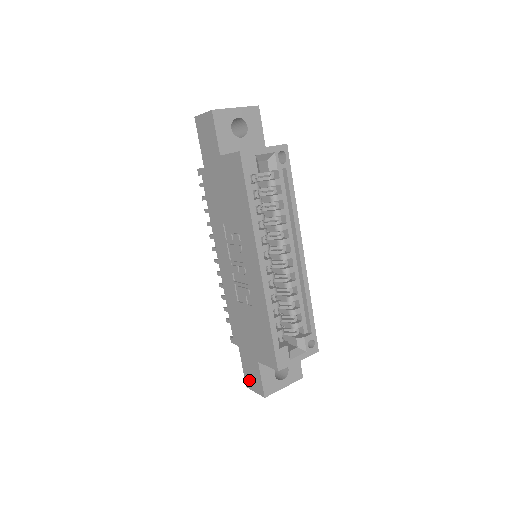
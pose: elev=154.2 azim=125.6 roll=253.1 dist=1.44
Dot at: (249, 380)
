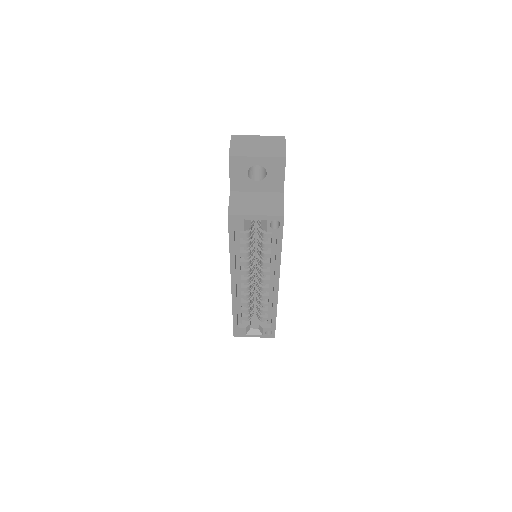
Dot at: occluded
